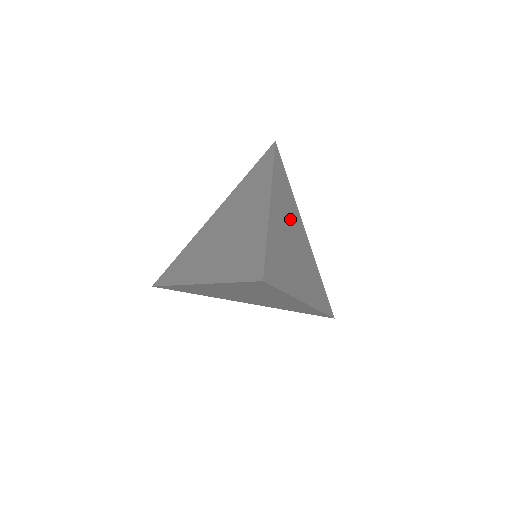
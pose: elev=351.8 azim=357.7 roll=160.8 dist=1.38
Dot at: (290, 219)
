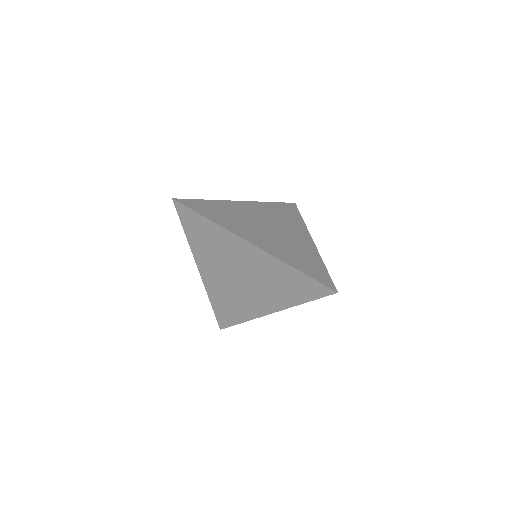
Dot at: (276, 221)
